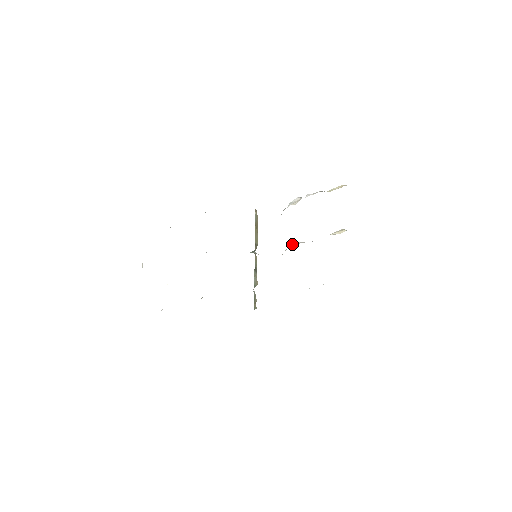
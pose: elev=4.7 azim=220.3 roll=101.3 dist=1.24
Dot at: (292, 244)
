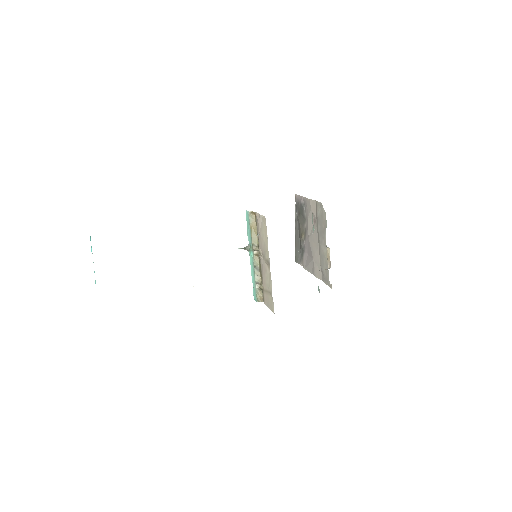
Dot at: occluded
